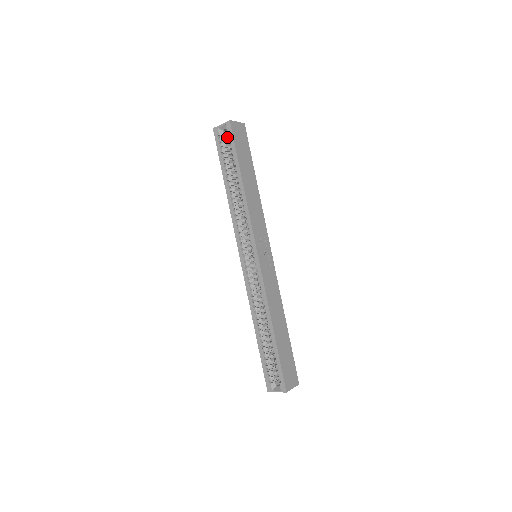
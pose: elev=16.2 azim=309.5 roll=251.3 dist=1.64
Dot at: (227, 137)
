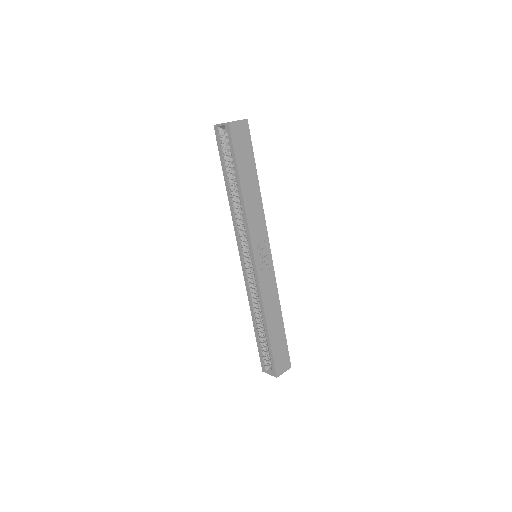
Dot at: occluded
